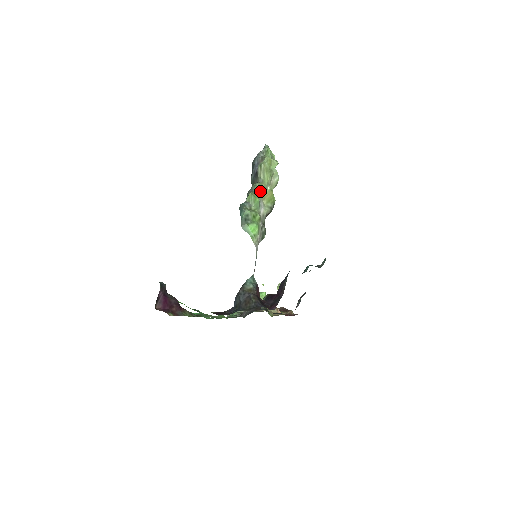
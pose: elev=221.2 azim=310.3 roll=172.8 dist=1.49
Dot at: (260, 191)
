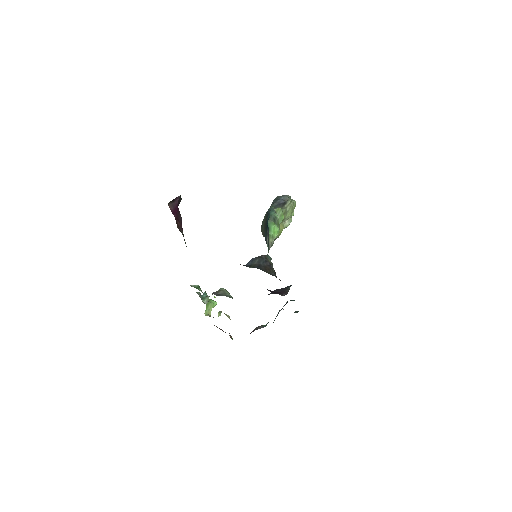
Dot at: occluded
